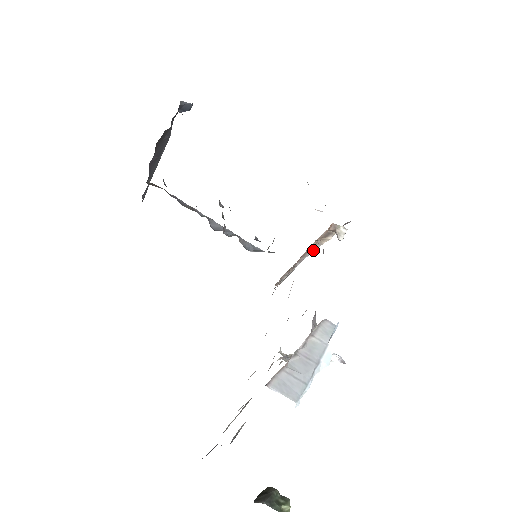
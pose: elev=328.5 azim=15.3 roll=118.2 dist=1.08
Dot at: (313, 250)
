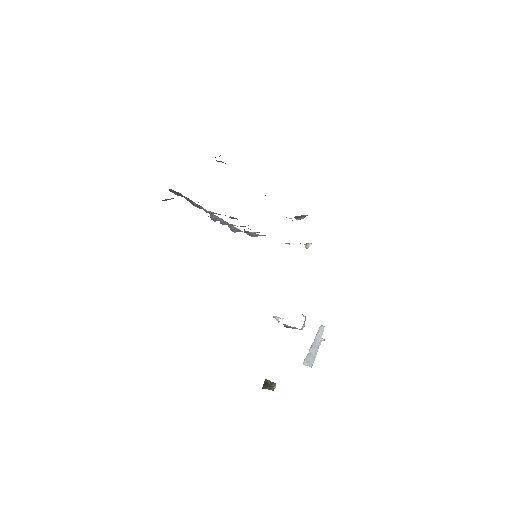
Dot at: occluded
